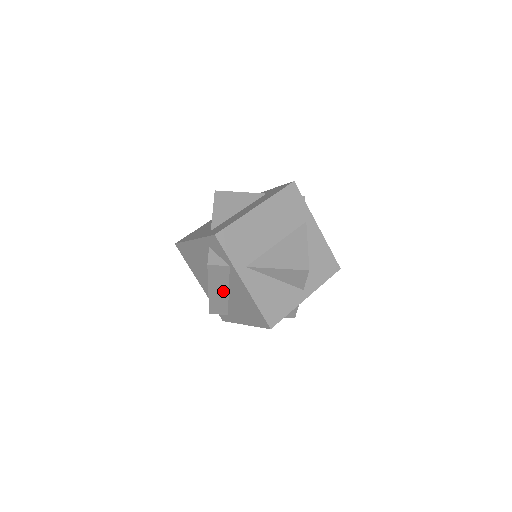
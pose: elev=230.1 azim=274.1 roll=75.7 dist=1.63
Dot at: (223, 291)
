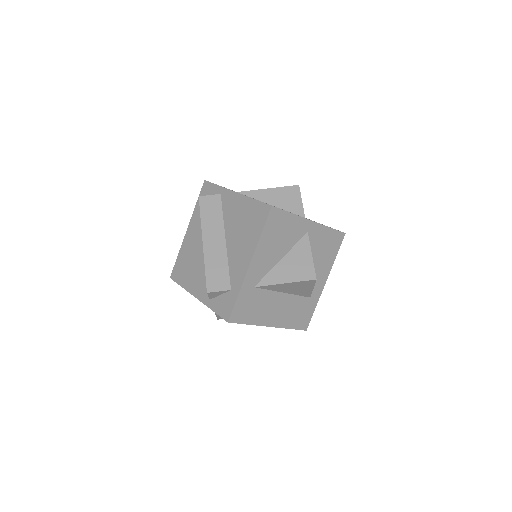
Dot at: (219, 239)
